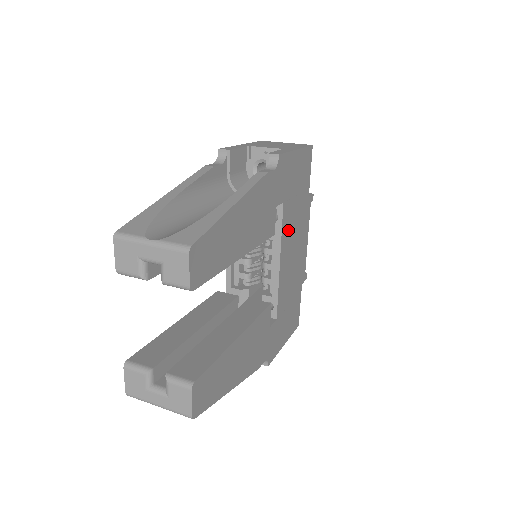
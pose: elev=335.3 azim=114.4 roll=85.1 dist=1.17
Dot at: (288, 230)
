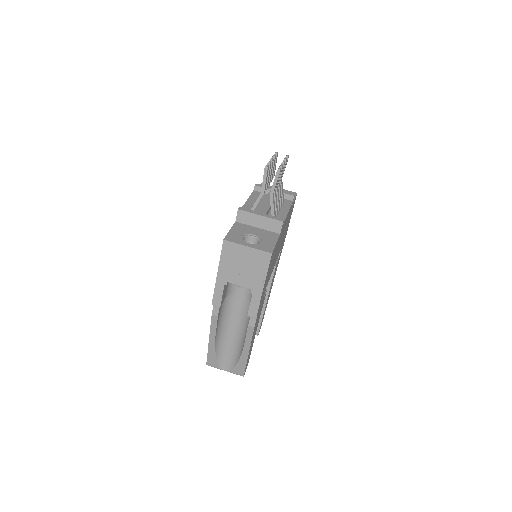
Dot at: (273, 265)
